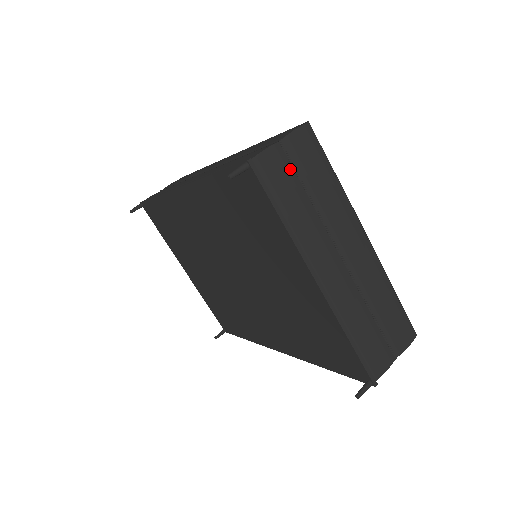
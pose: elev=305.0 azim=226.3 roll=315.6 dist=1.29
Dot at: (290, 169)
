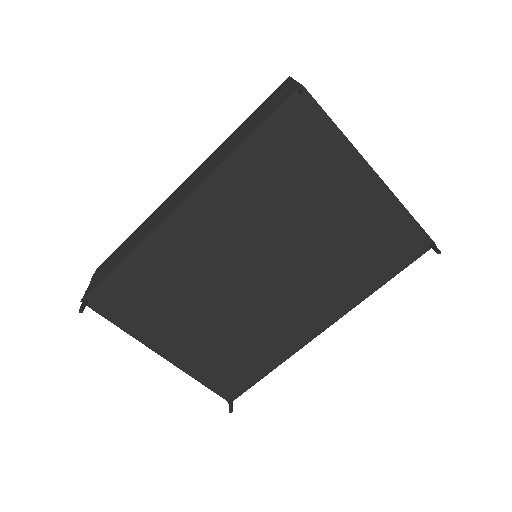
Dot at: occluded
